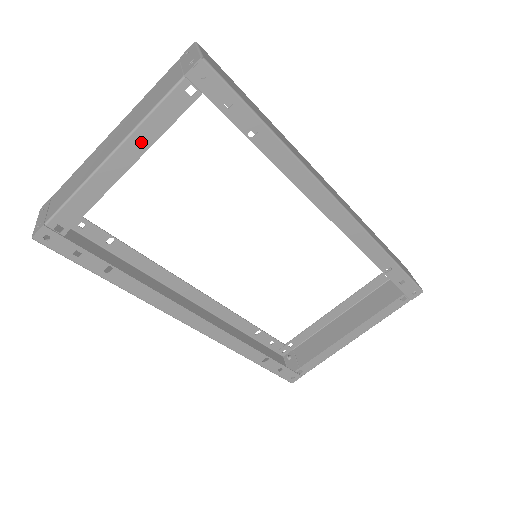
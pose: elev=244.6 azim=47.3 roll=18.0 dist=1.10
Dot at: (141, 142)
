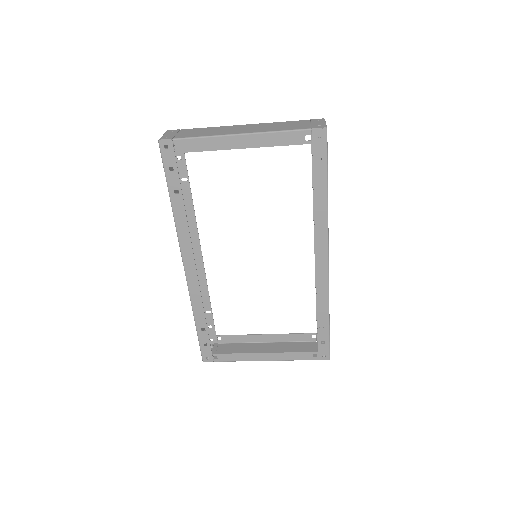
Dot at: (262, 141)
